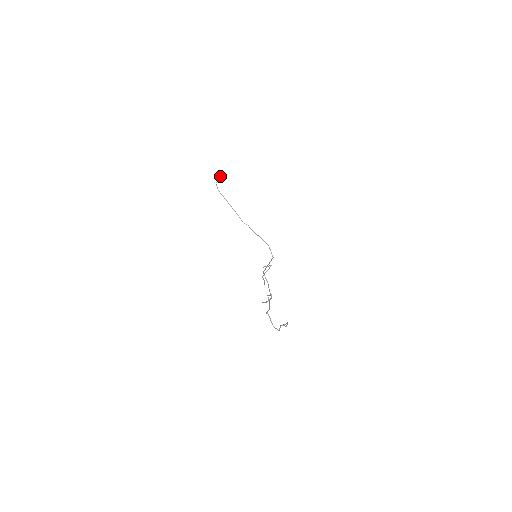
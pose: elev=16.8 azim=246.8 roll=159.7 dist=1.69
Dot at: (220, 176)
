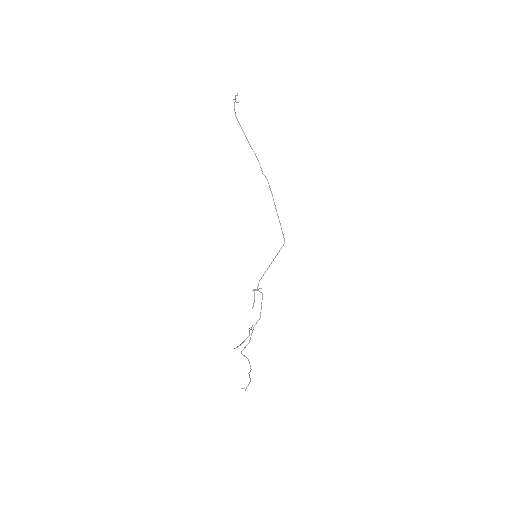
Dot at: (236, 95)
